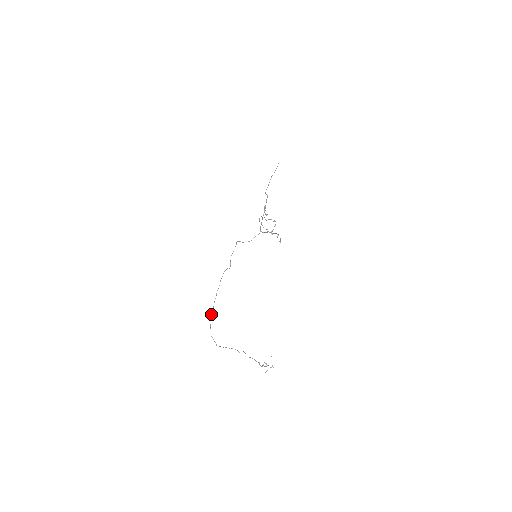
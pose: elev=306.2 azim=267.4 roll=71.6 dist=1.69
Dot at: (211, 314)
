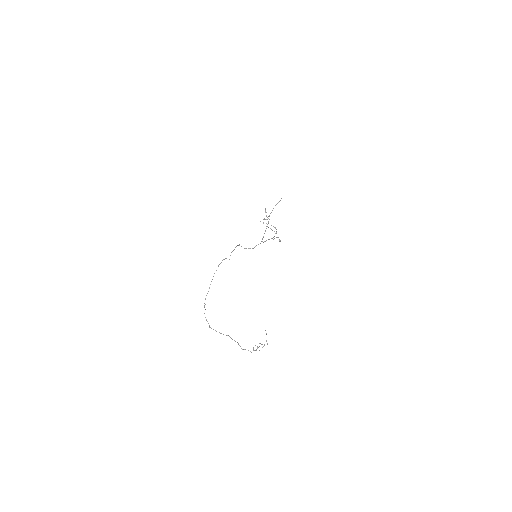
Dot at: occluded
